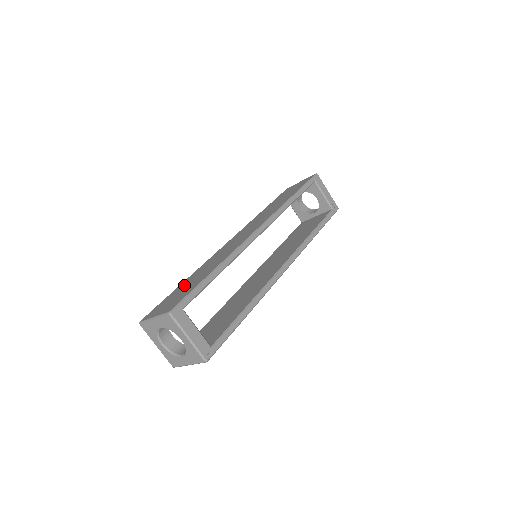
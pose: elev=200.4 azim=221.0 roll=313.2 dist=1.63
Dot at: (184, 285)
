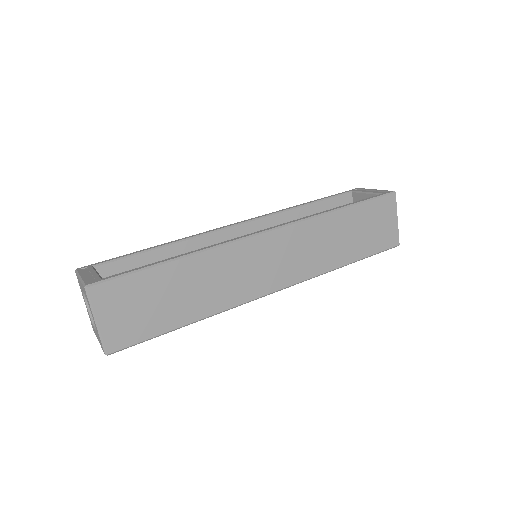
Dot at: occluded
